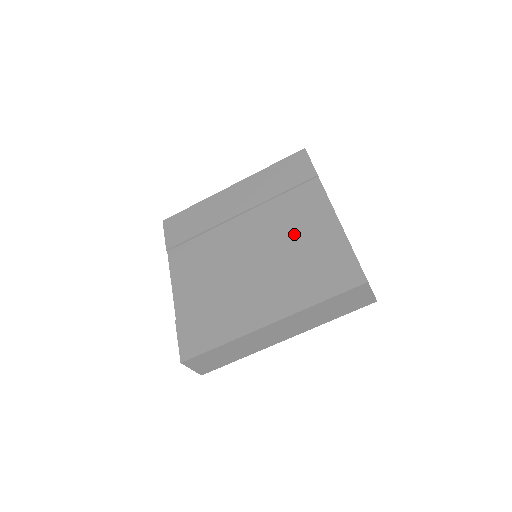
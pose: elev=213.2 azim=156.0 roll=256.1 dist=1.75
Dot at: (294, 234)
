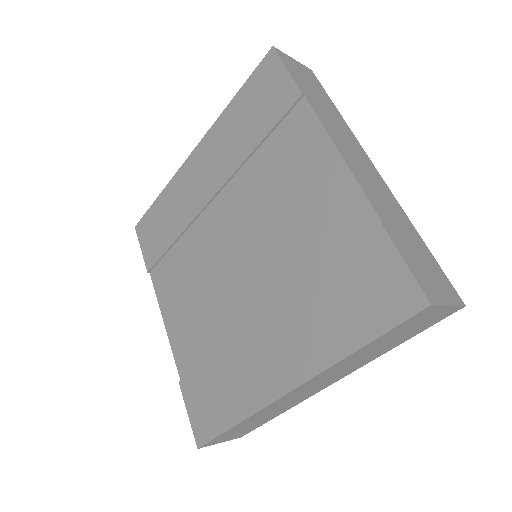
Dot at: (291, 220)
